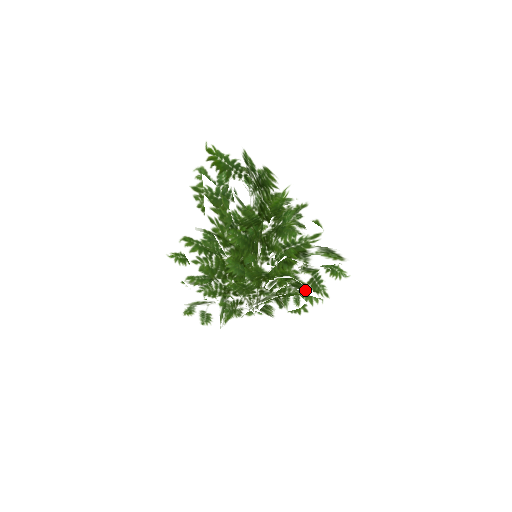
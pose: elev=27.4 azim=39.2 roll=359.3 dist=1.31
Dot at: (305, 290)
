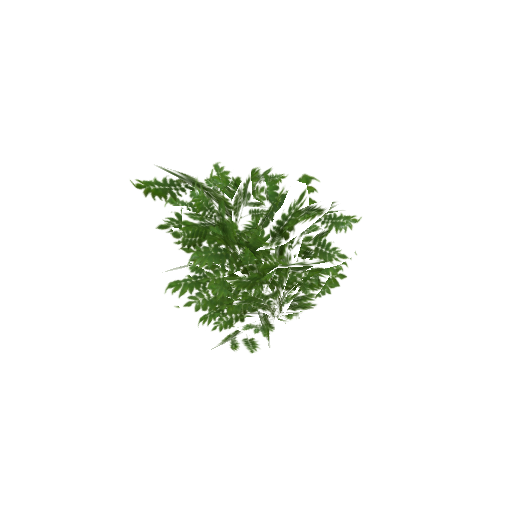
Dot at: (314, 266)
